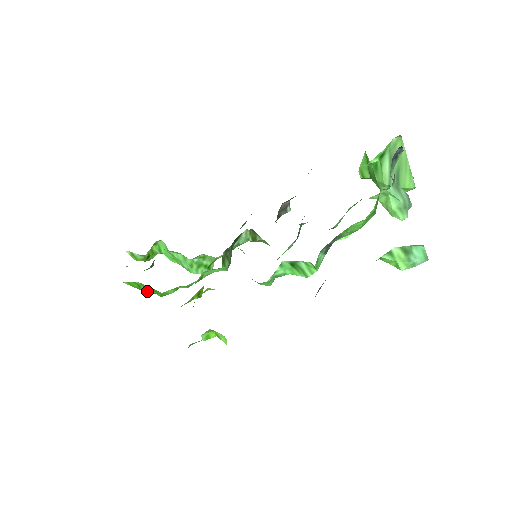
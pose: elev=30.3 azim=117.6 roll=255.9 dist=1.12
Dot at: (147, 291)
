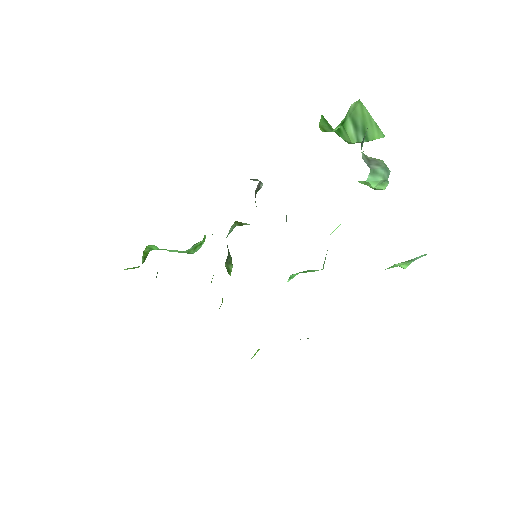
Dot at: occluded
